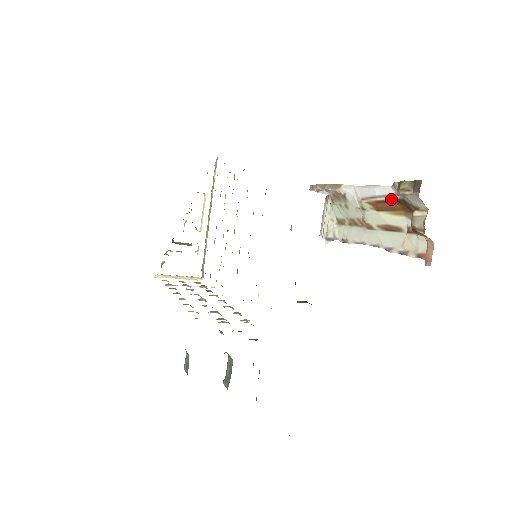
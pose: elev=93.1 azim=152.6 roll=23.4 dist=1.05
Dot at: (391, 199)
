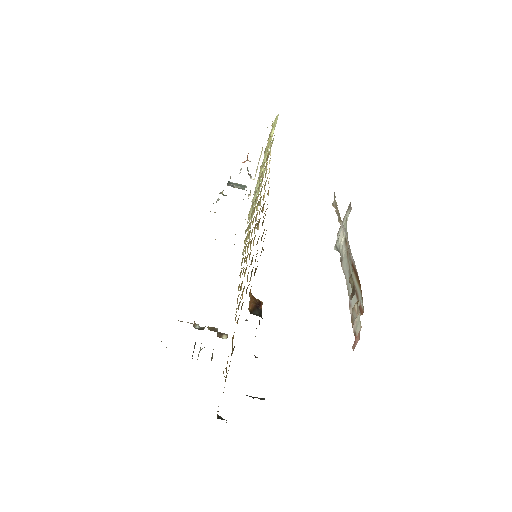
Dot at: (356, 271)
